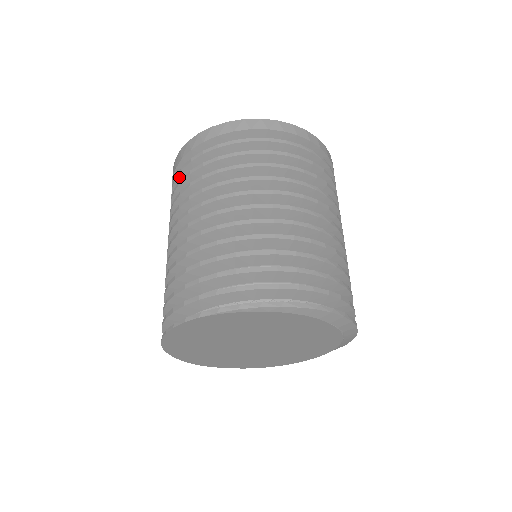
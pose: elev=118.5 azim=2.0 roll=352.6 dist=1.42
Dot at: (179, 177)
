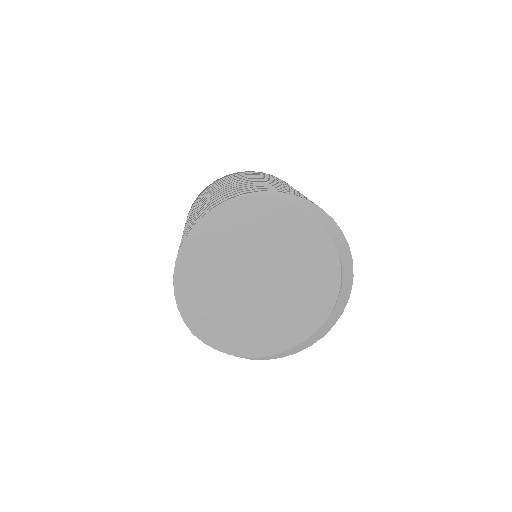
Dot at: occluded
